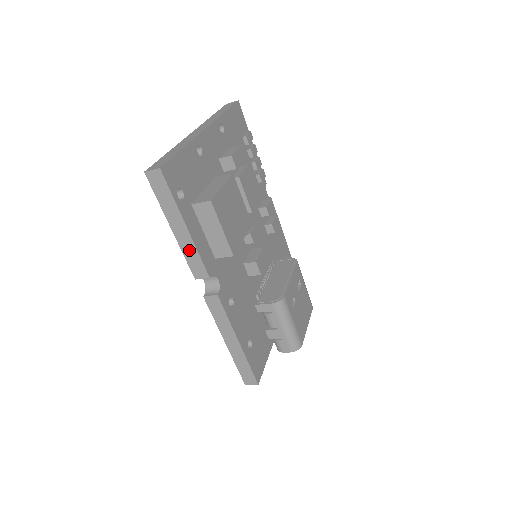
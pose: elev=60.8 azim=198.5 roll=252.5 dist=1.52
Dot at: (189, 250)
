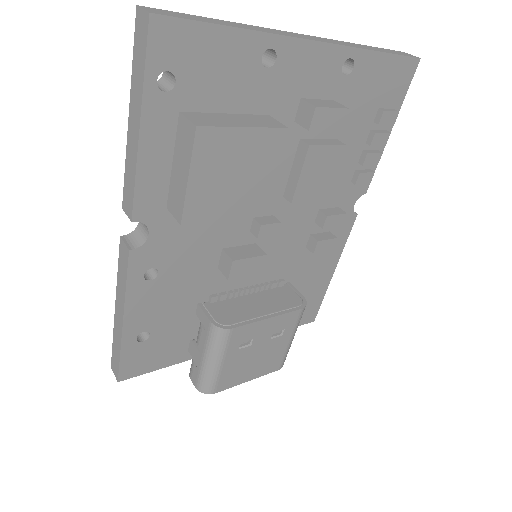
Dot at: (131, 165)
